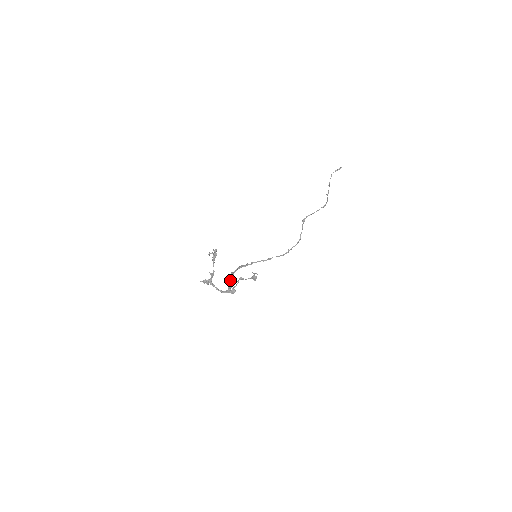
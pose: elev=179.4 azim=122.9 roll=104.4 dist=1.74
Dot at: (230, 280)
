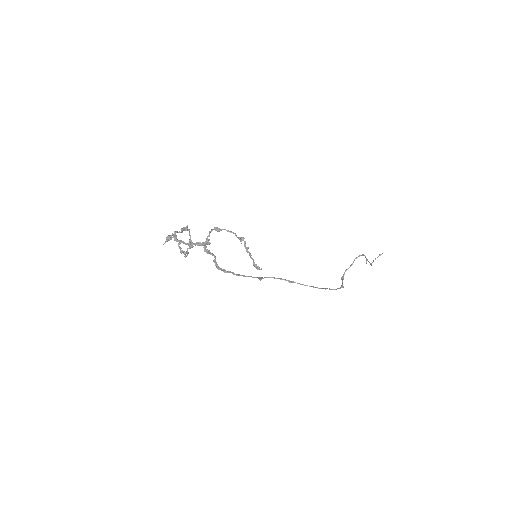
Dot at: (214, 262)
